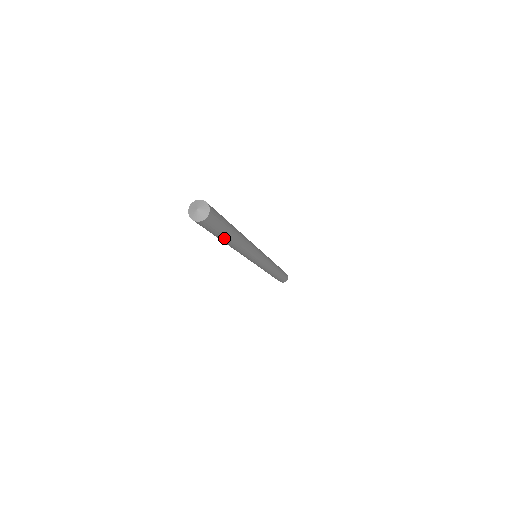
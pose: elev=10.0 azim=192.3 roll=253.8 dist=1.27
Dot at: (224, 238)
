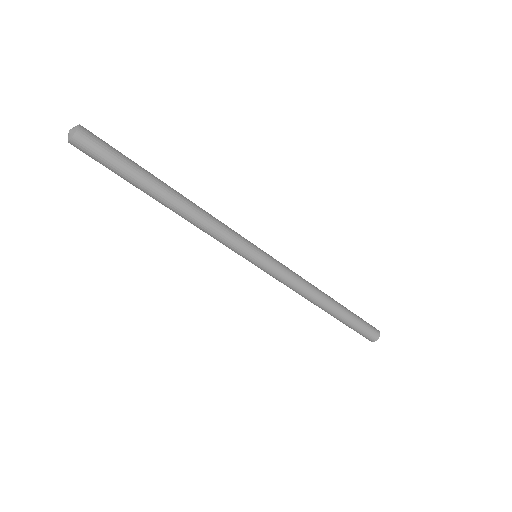
Dot at: (142, 180)
